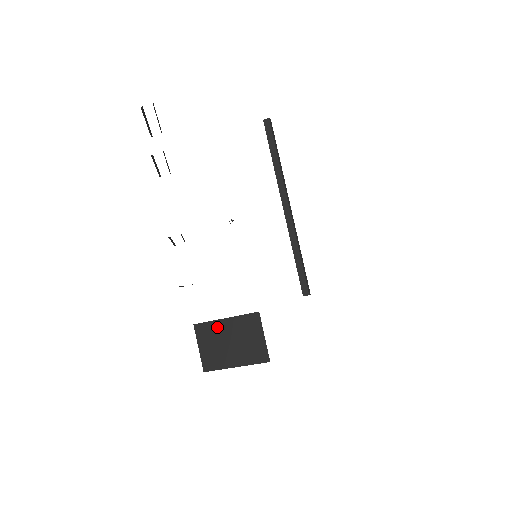
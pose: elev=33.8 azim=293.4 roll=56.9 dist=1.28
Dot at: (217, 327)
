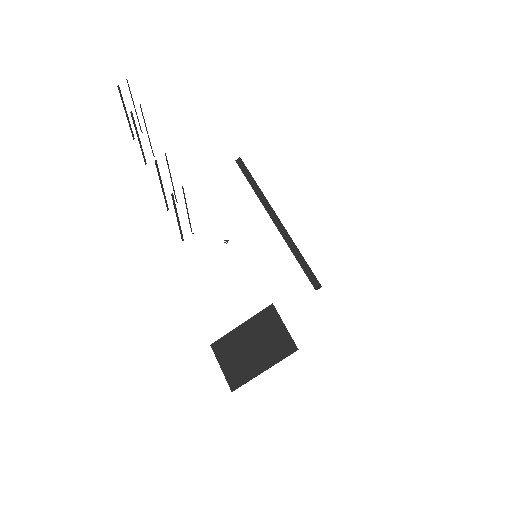
Dot at: (235, 337)
